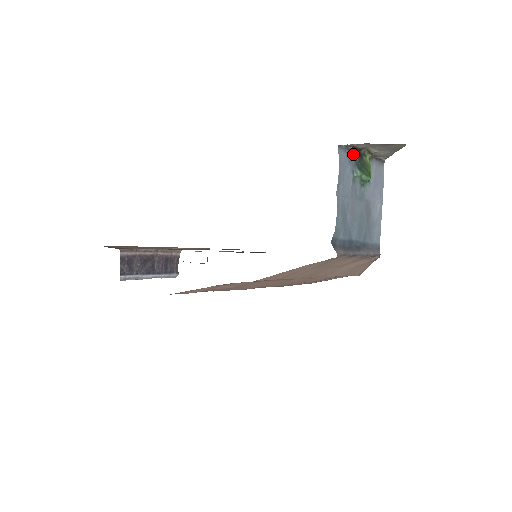
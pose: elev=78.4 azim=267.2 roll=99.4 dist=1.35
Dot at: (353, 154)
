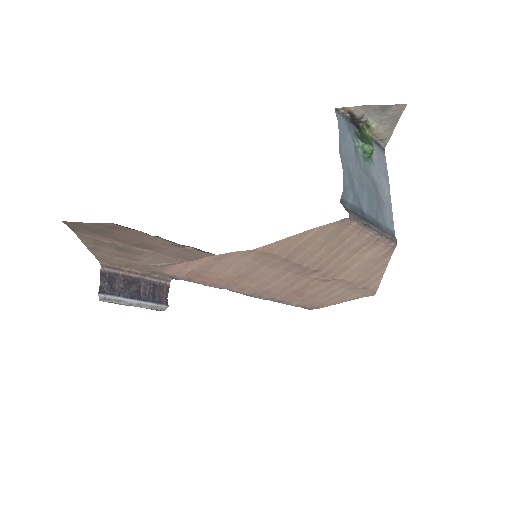
Dot at: (351, 124)
